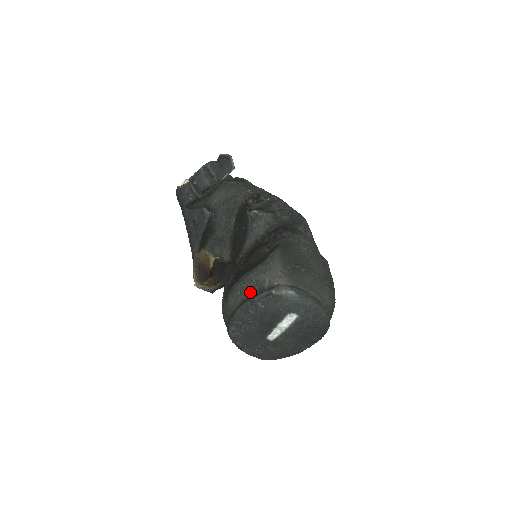
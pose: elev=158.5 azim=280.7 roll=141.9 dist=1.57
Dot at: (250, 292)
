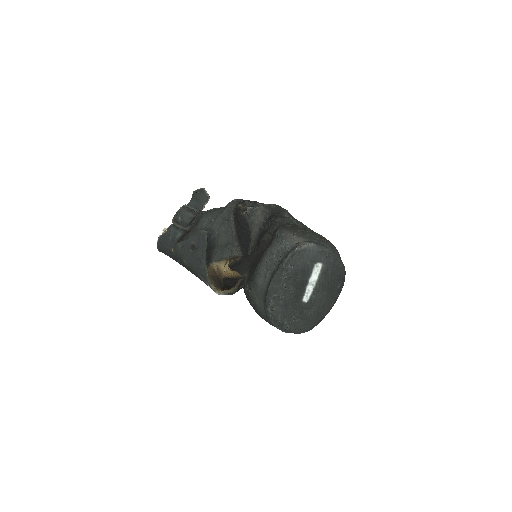
Dot at: (276, 262)
